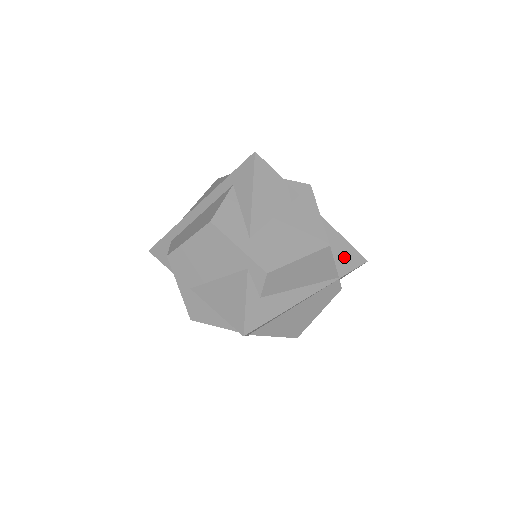
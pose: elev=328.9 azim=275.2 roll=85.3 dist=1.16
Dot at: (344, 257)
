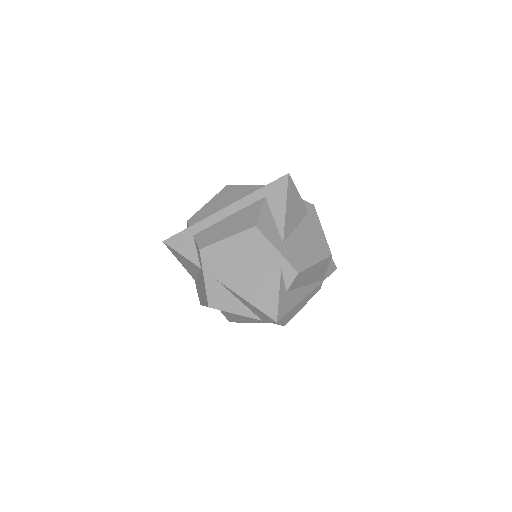
Dot at: occluded
